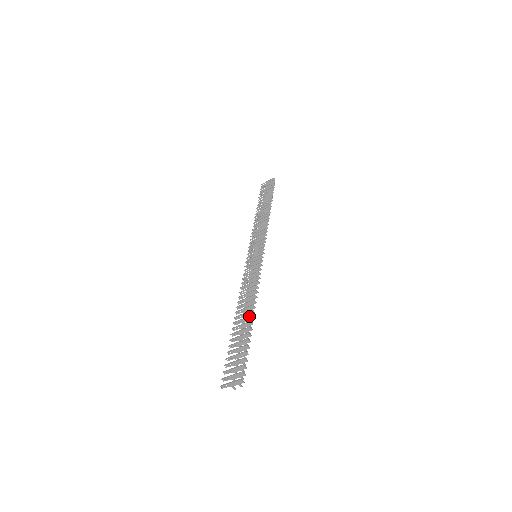
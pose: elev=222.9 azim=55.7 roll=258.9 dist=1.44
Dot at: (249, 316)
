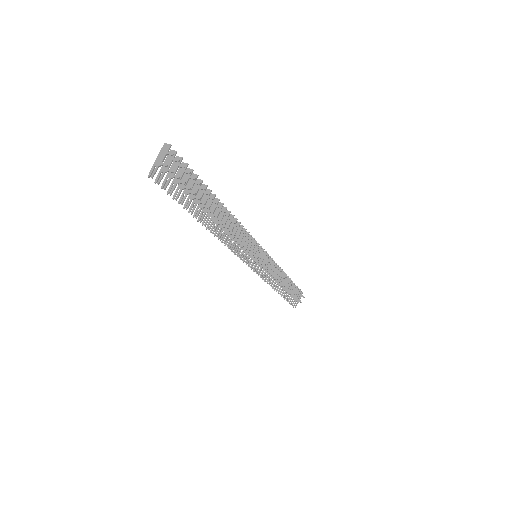
Dot at: occluded
